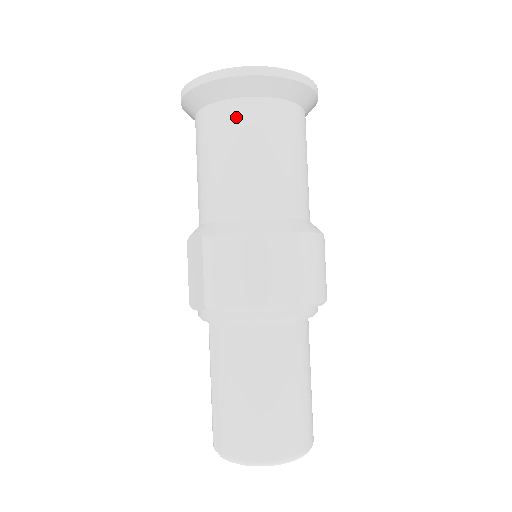
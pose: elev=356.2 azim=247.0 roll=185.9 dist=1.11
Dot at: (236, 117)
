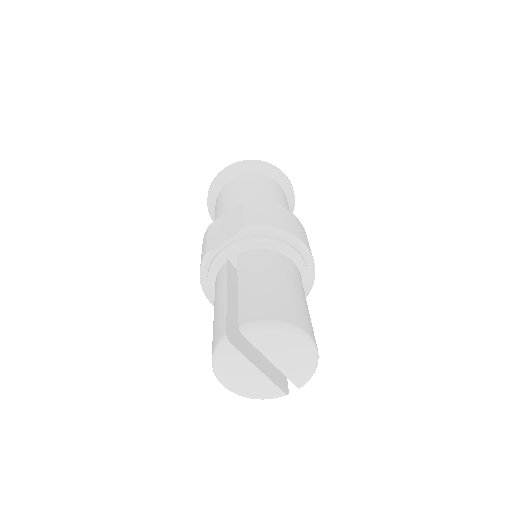
Dot at: (263, 179)
